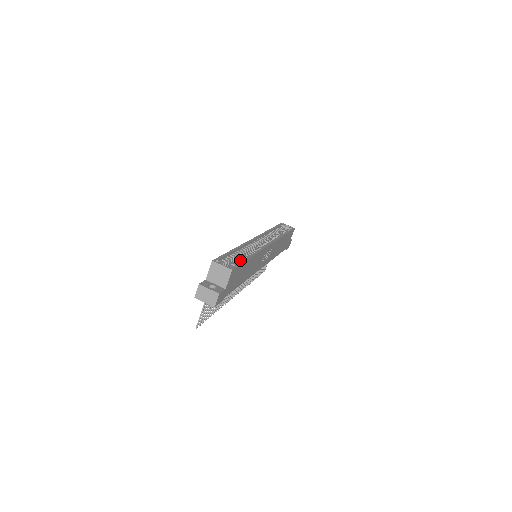
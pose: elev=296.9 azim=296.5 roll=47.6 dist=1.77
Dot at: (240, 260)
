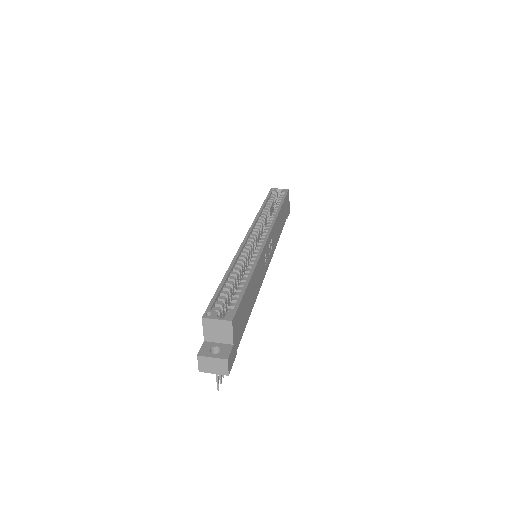
Dot at: (238, 290)
